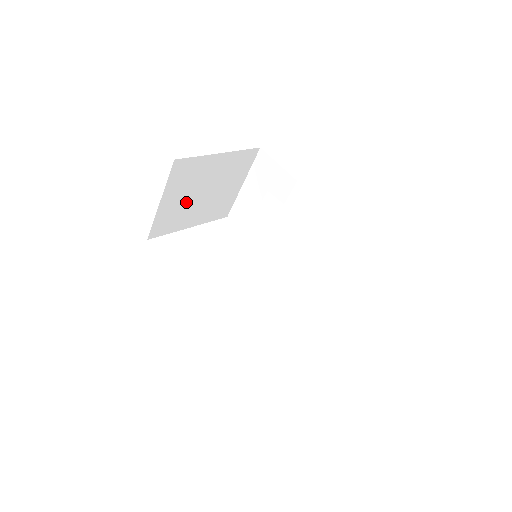
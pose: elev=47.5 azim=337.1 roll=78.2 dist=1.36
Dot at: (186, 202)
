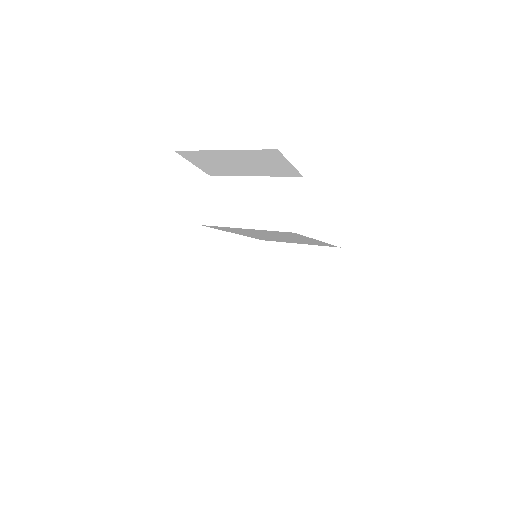
Dot at: occluded
